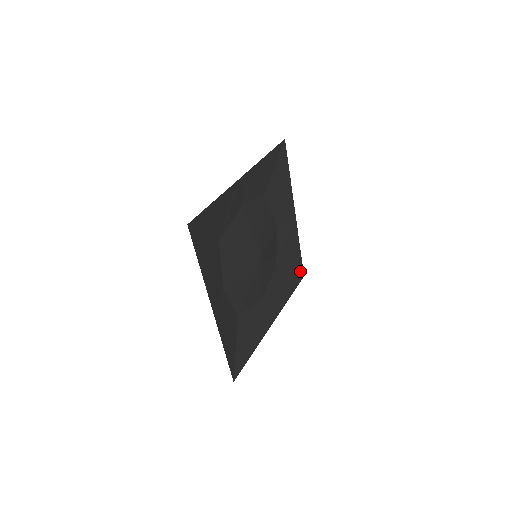
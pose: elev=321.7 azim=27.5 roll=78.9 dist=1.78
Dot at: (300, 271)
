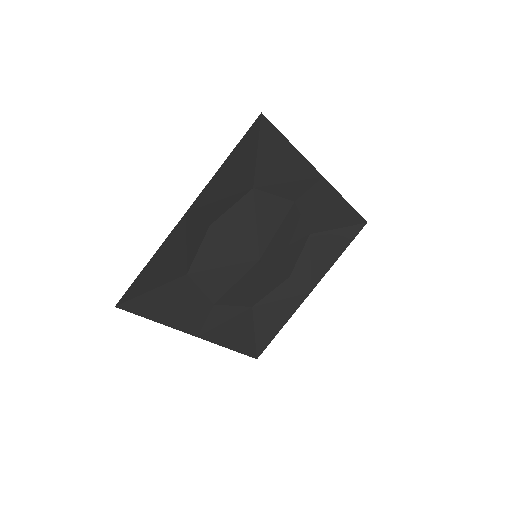
Dot at: (358, 221)
